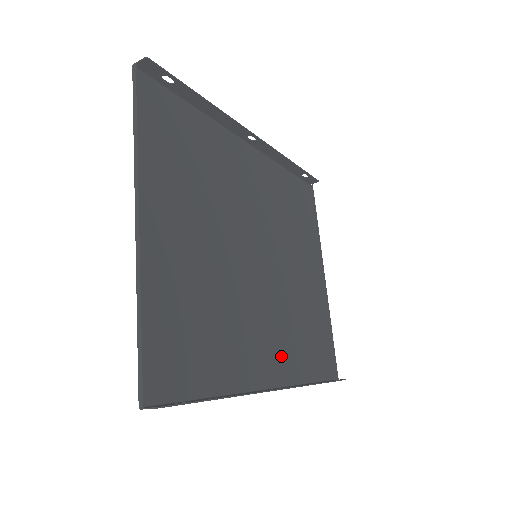
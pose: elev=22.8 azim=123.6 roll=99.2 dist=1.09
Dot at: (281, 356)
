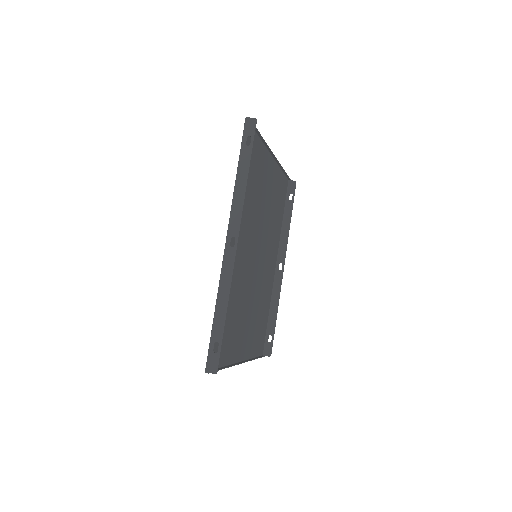
Dot at: (274, 246)
